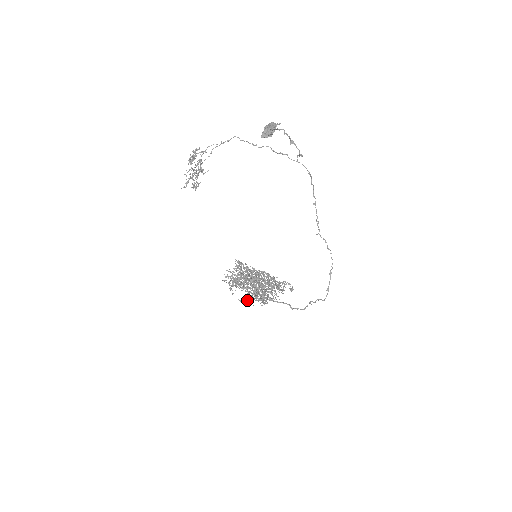
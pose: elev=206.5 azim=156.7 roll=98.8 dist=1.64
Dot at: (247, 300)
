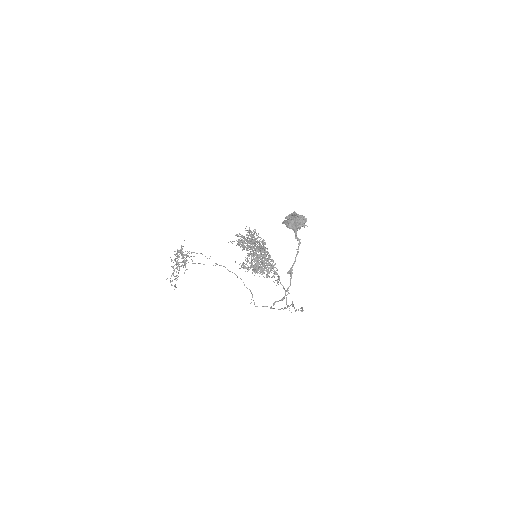
Dot at: (242, 265)
